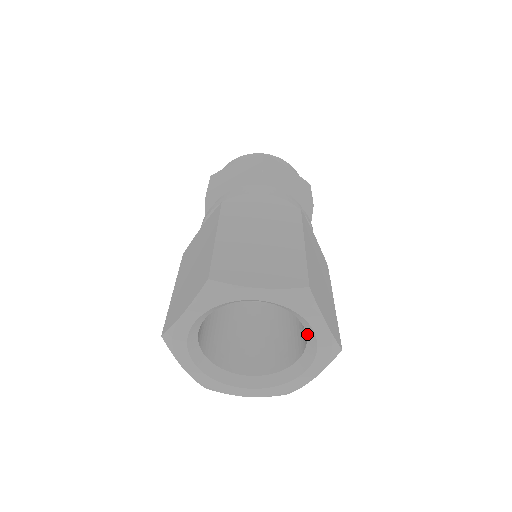
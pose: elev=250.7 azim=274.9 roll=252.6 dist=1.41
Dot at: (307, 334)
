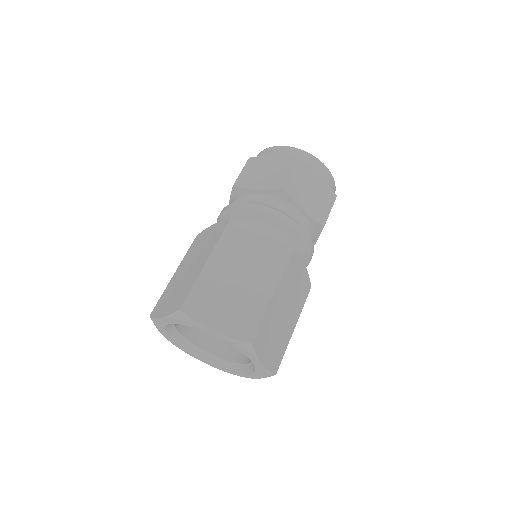
Dot at: occluded
